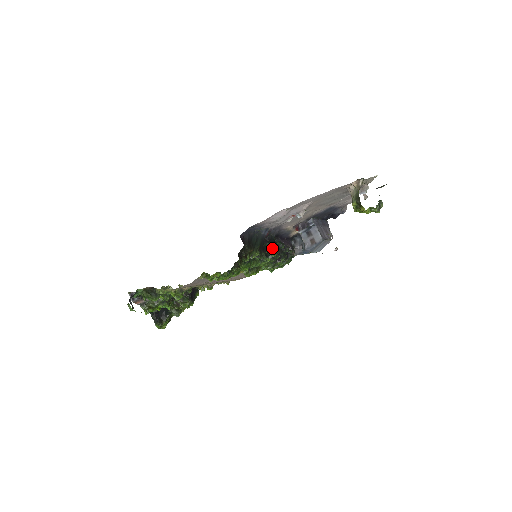
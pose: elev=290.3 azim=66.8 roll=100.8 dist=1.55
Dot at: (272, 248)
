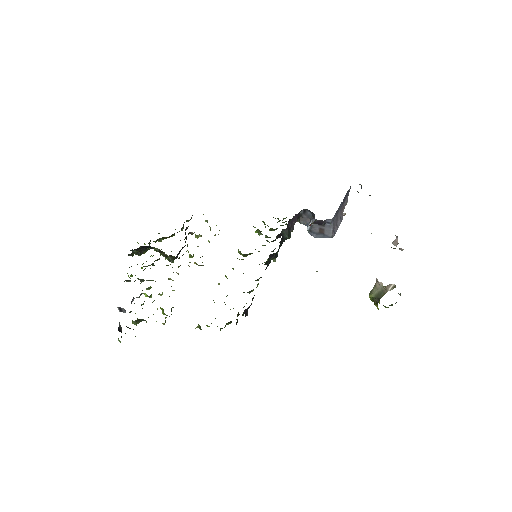
Dot at: (275, 258)
